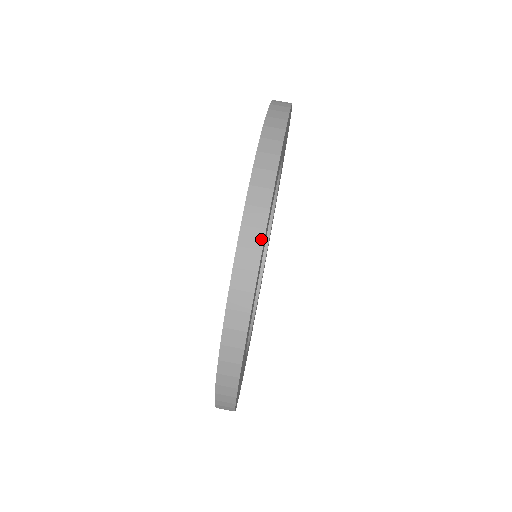
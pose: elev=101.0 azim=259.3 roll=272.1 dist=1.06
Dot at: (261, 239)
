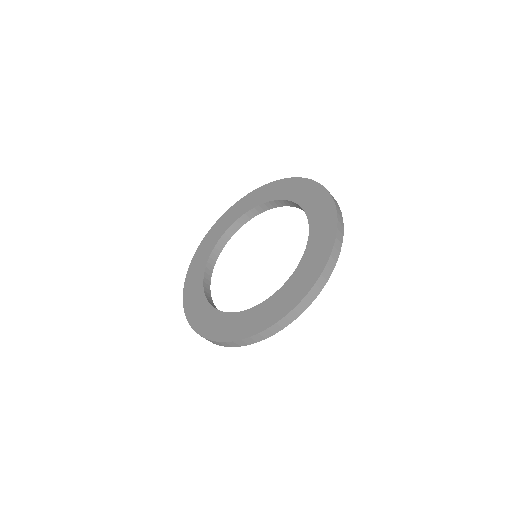
Dot at: (261, 340)
